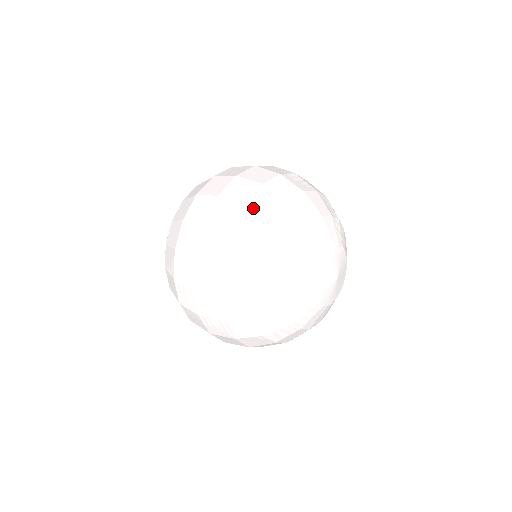
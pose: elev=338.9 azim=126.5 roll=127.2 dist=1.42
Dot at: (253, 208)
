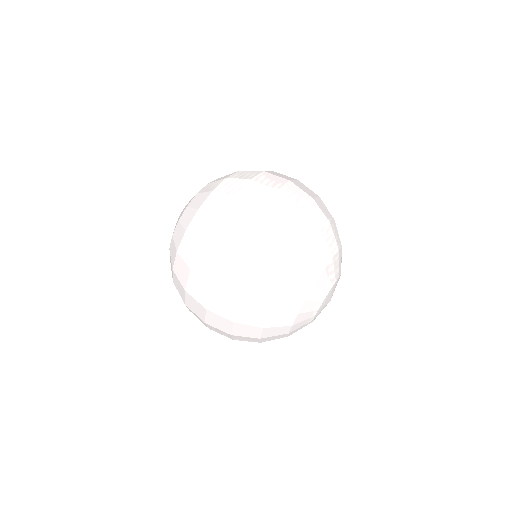
Dot at: (249, 305)
